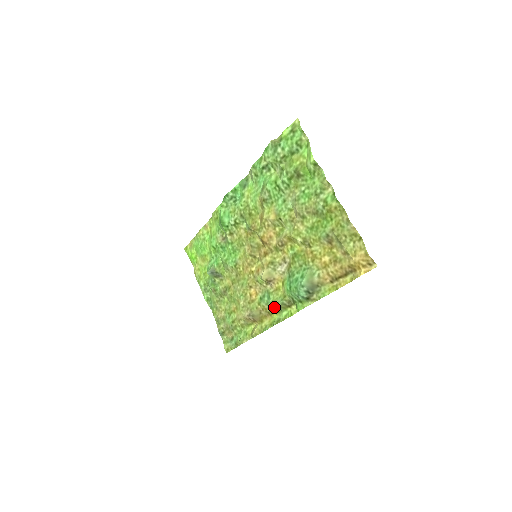
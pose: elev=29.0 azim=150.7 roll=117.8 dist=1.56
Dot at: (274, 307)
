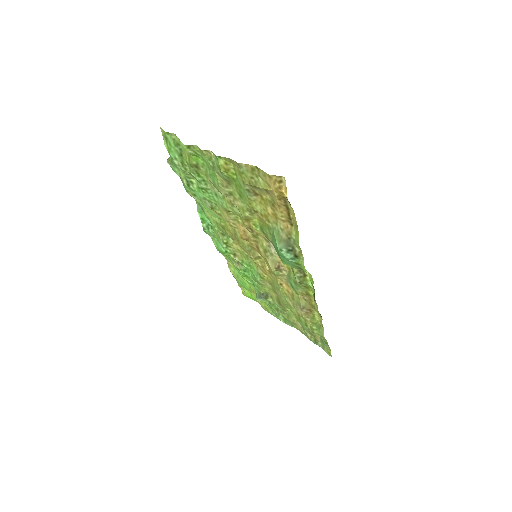
Dot at: (300, 286)
